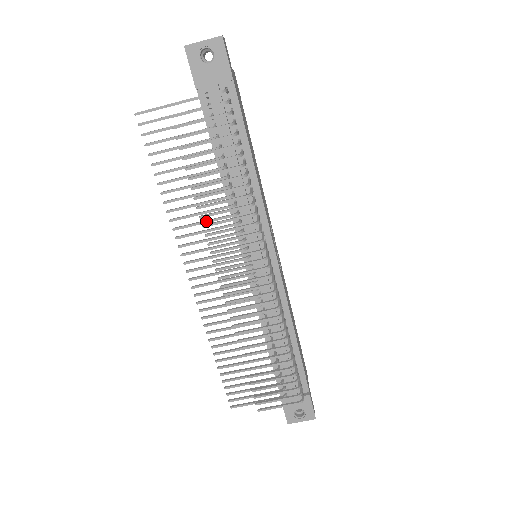
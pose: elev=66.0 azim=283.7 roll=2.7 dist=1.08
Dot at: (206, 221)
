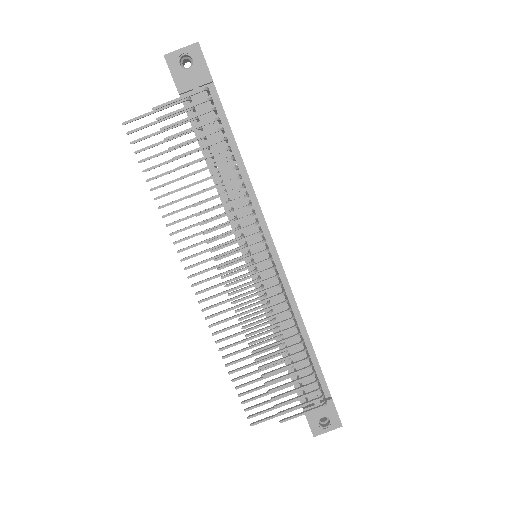
Dot at: (202, 221)
